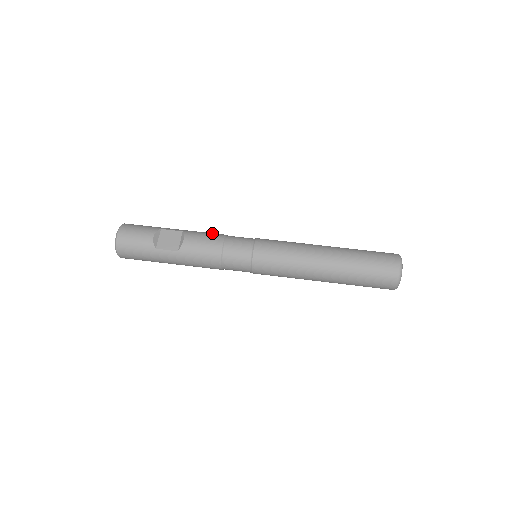
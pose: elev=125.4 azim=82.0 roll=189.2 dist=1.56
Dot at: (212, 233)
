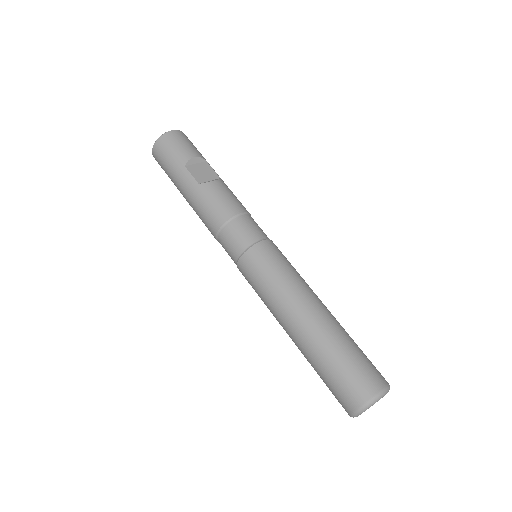
Dot at: (241, 203)
